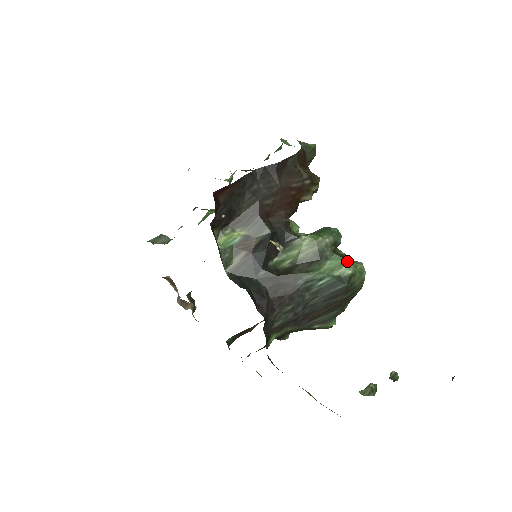
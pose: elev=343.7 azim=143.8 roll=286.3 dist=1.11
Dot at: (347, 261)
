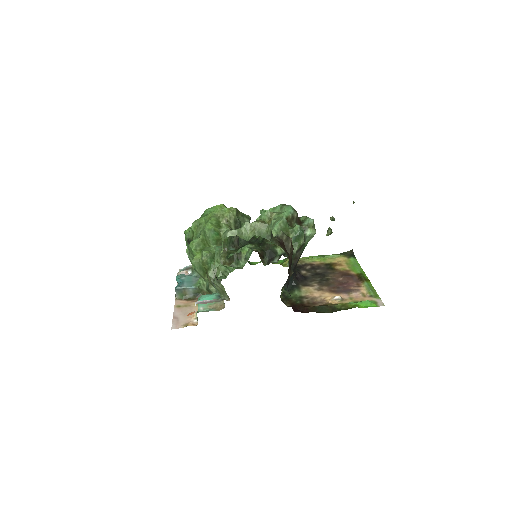
Dot at: (312, 232)
